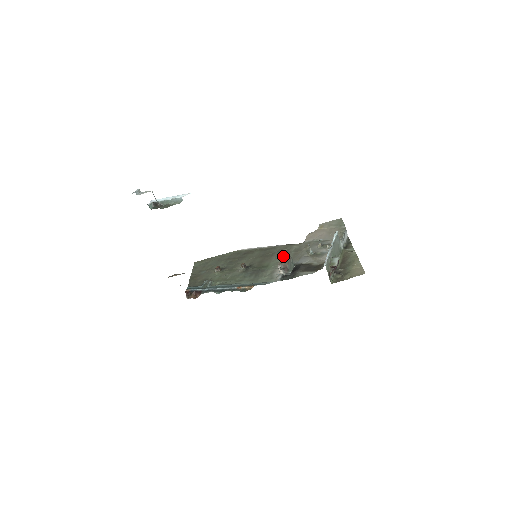
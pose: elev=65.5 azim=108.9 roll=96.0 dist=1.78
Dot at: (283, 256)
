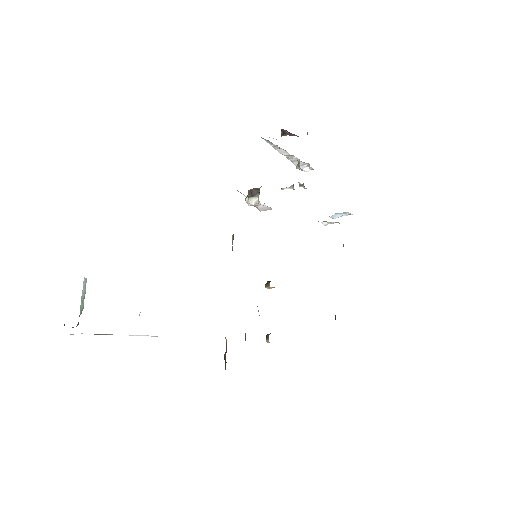
Dot at: (257, 208)
